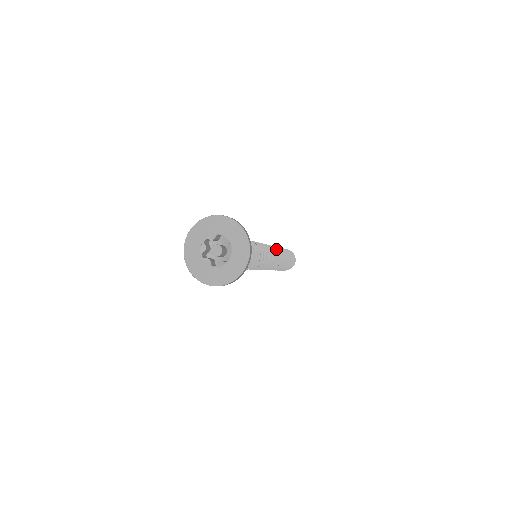
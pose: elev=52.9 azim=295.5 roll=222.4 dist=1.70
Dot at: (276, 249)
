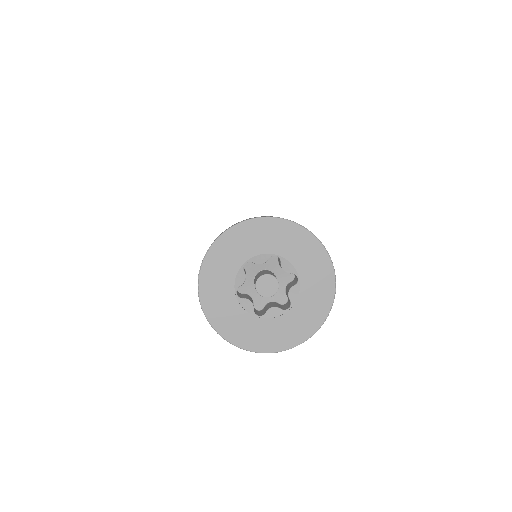
Dot at: occluded
